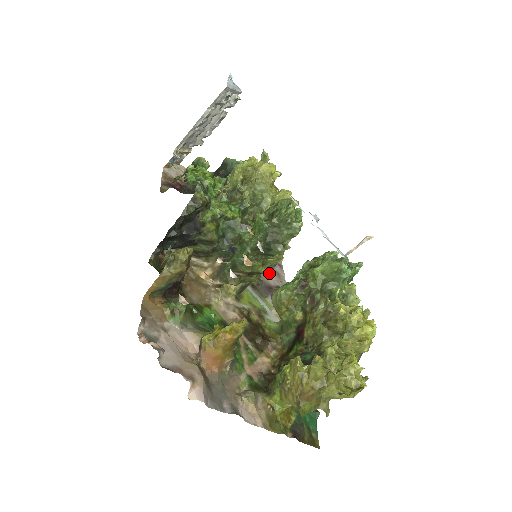
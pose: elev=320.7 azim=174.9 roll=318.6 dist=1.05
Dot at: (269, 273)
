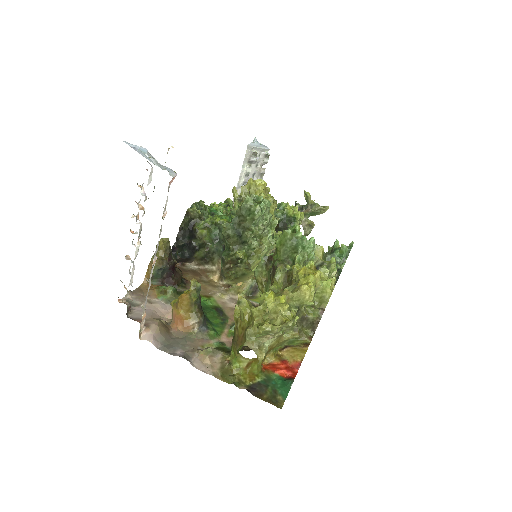
Dot at: occluded
